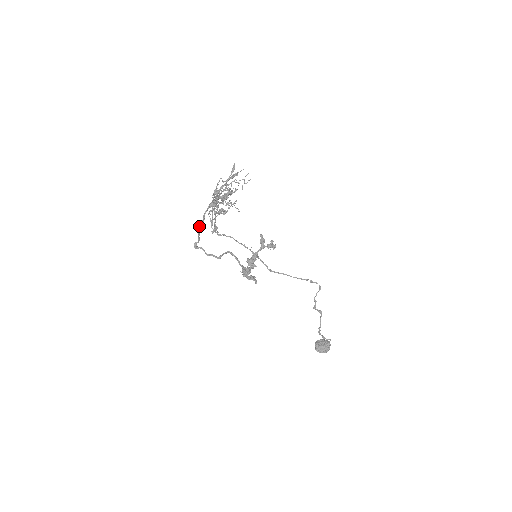
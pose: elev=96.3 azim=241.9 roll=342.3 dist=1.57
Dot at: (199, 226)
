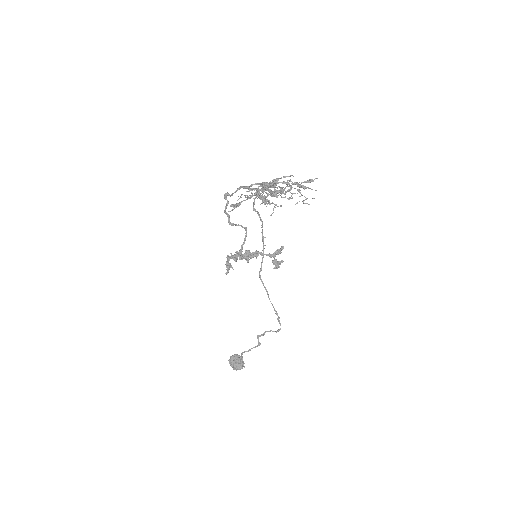
Dot at: (241, 187)
